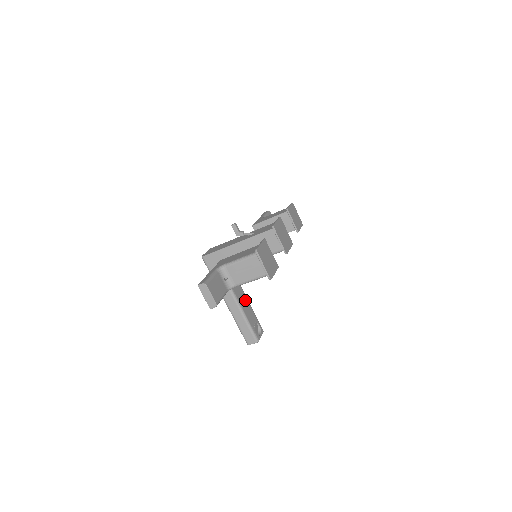
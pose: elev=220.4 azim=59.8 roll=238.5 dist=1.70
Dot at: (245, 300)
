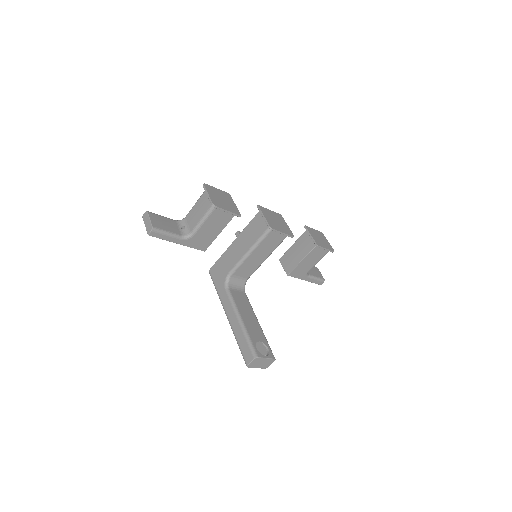
Dot at: (252, 317)
